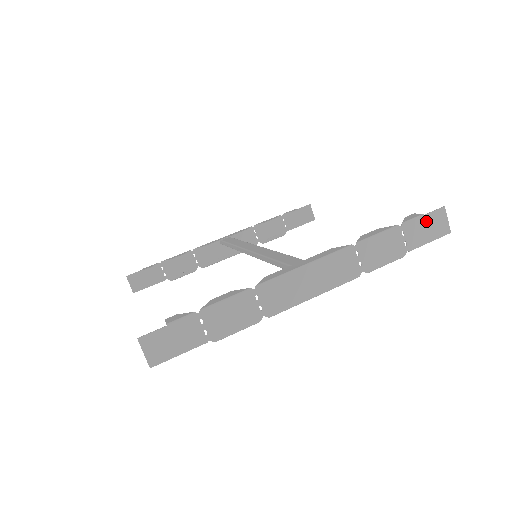
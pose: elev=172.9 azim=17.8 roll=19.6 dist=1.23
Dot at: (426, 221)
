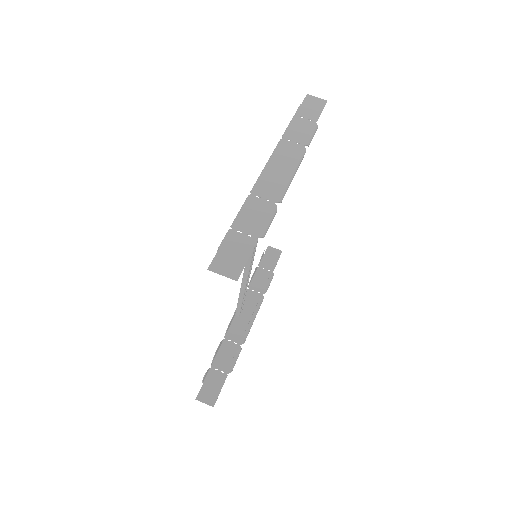
Dot at: (306, 105)
